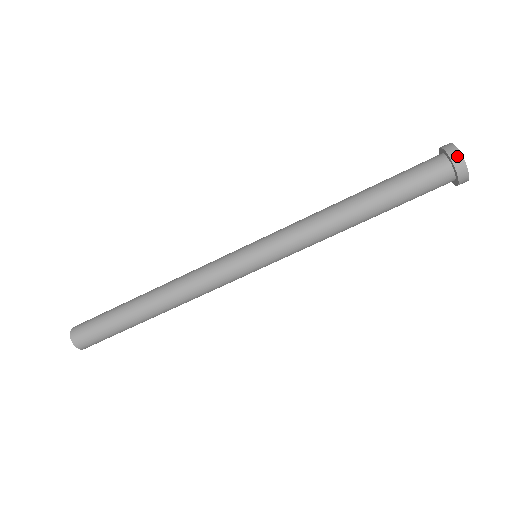
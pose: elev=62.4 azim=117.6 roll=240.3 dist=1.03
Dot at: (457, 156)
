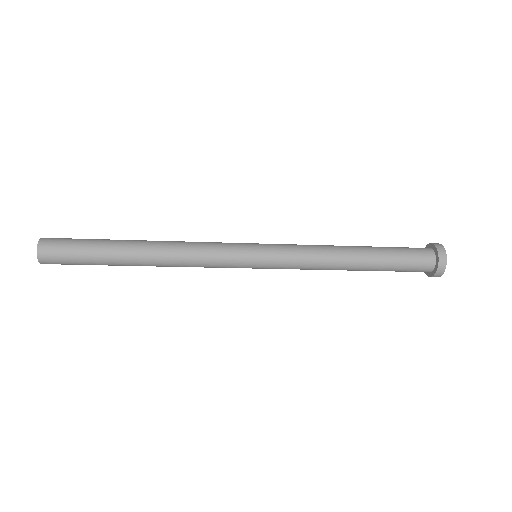
Dot at: (443, 255)
